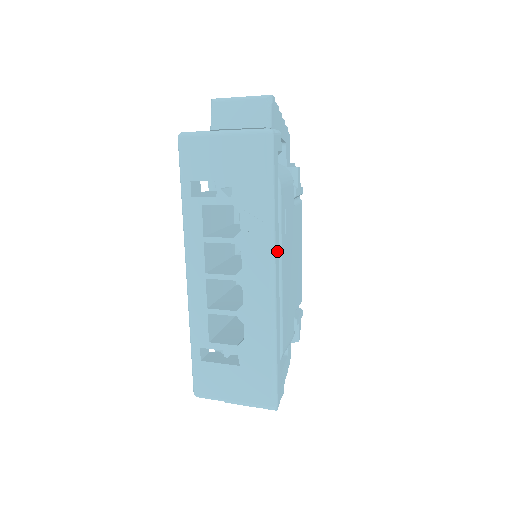
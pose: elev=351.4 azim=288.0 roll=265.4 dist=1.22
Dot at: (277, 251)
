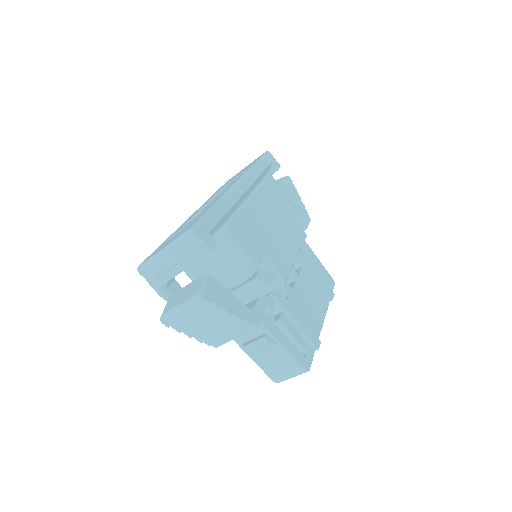
Dot at: (250, 181)
